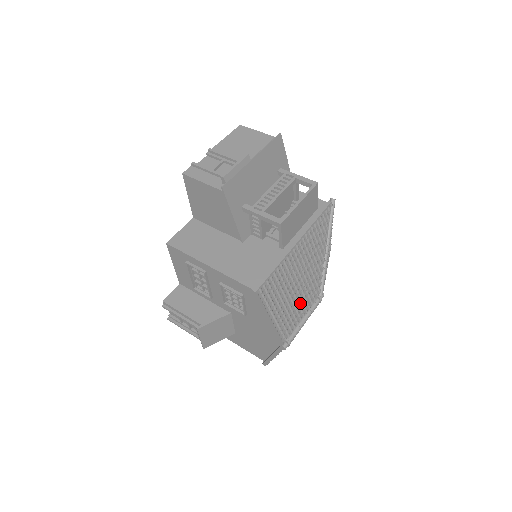
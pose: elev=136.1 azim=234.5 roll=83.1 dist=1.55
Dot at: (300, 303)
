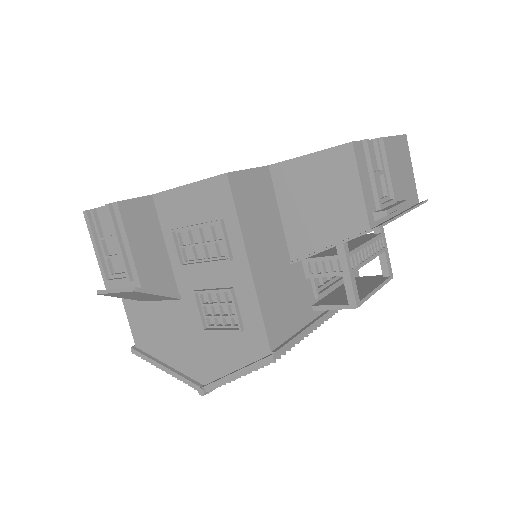
Dot at: occluded
